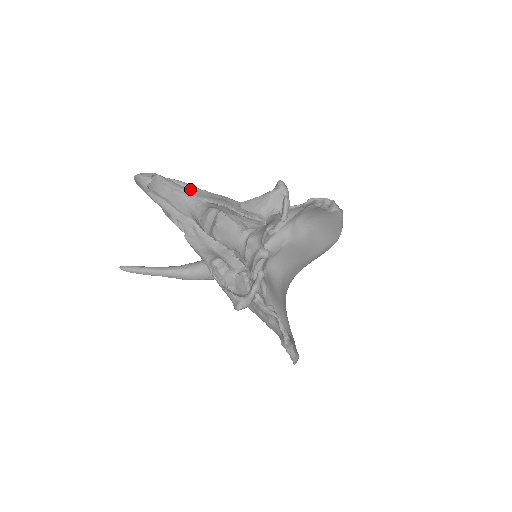
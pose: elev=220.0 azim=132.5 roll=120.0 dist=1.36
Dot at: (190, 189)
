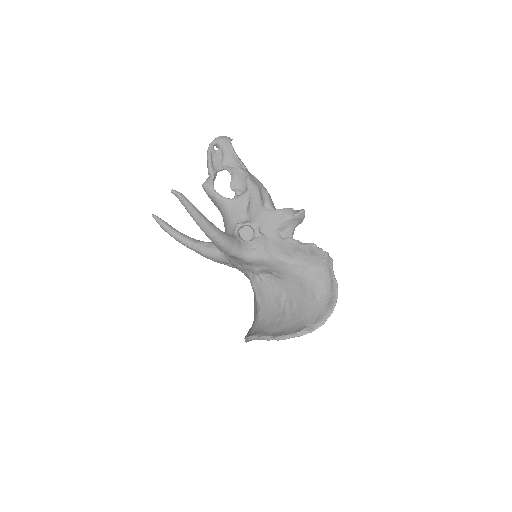
Dot at: occluded
